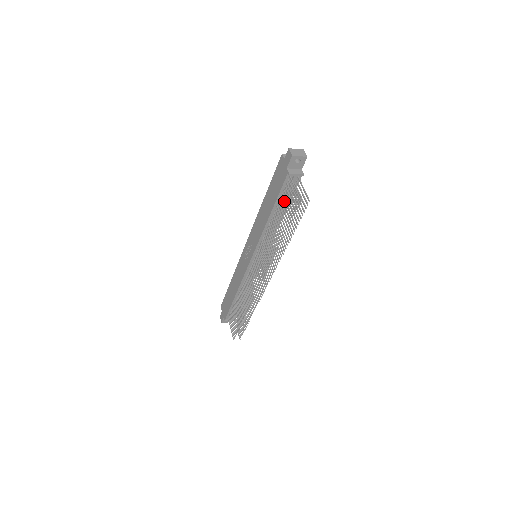
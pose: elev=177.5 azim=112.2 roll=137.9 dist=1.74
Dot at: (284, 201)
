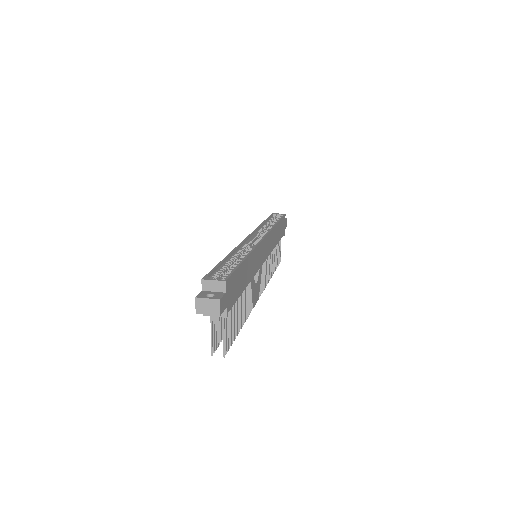
Dot at: occluded
